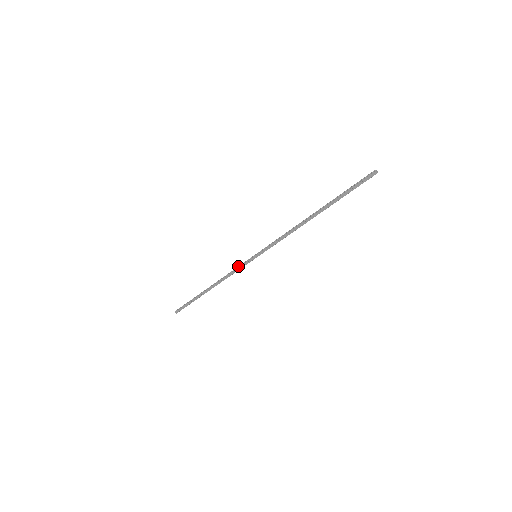
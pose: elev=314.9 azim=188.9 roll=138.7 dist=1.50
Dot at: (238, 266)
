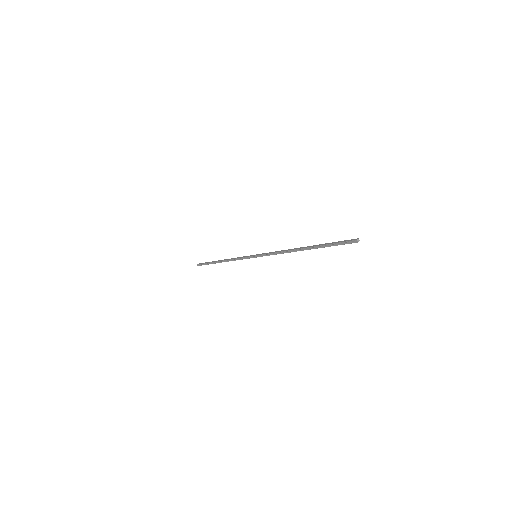
Dot at: (242, 258)
